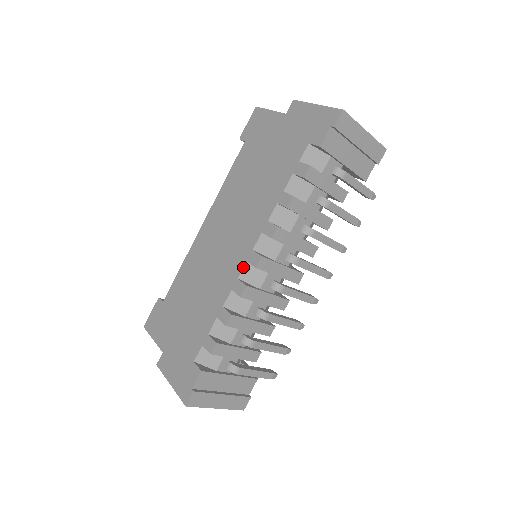
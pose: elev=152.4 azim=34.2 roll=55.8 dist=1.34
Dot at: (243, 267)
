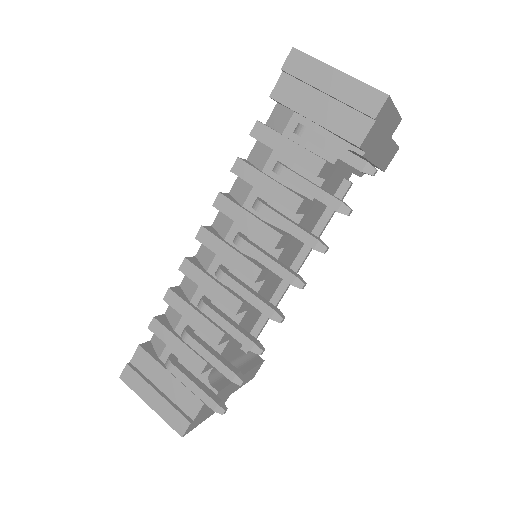
Dot at: (201, 244)
